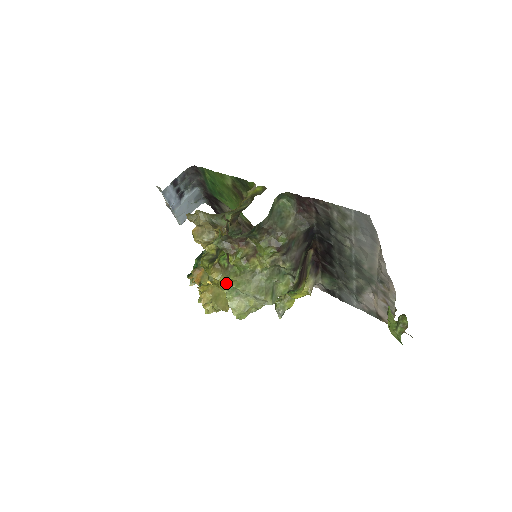
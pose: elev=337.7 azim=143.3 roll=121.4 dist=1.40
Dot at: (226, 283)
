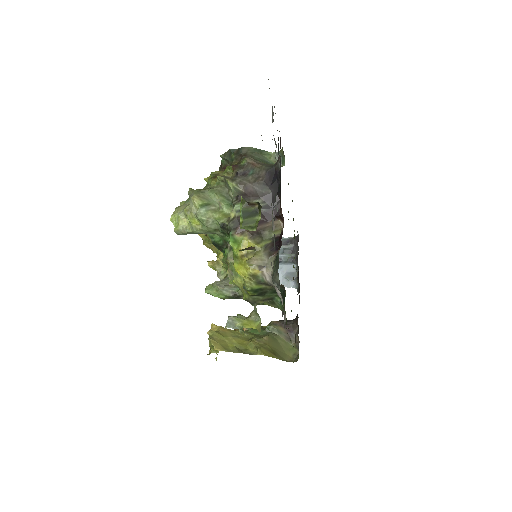
Dot at: occluded
